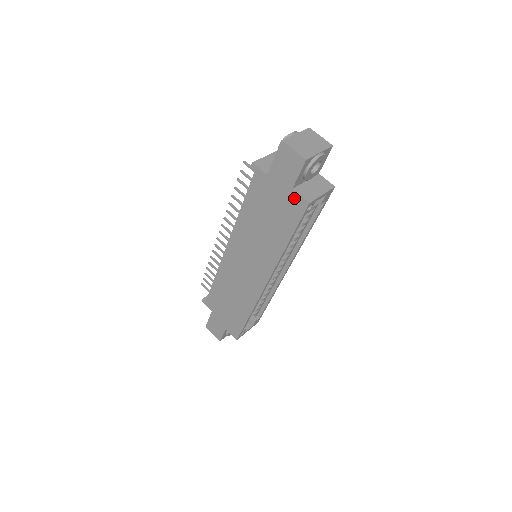
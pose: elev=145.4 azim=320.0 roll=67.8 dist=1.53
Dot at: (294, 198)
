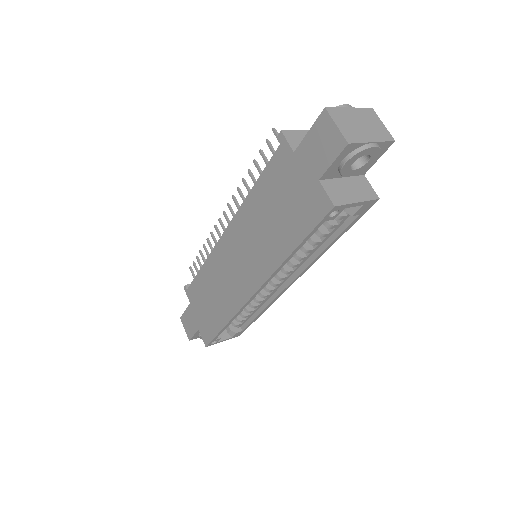
Dot at: (317, 194)
